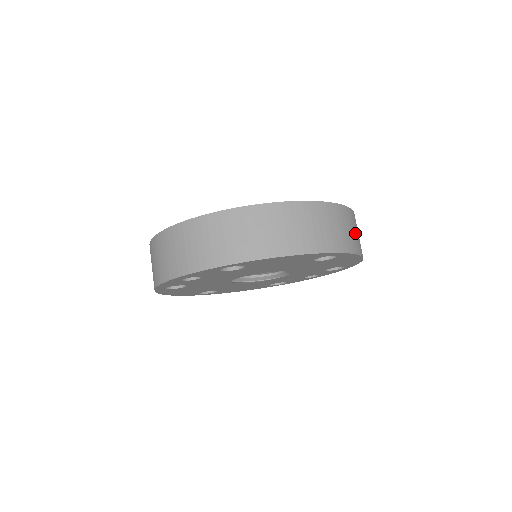
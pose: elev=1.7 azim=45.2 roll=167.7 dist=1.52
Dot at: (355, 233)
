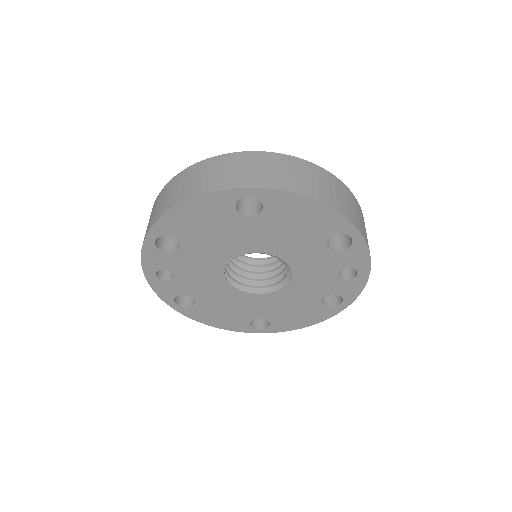
Dot at: (290, 174)
